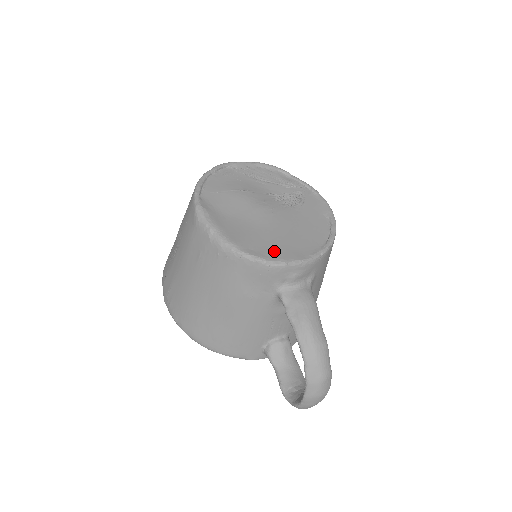
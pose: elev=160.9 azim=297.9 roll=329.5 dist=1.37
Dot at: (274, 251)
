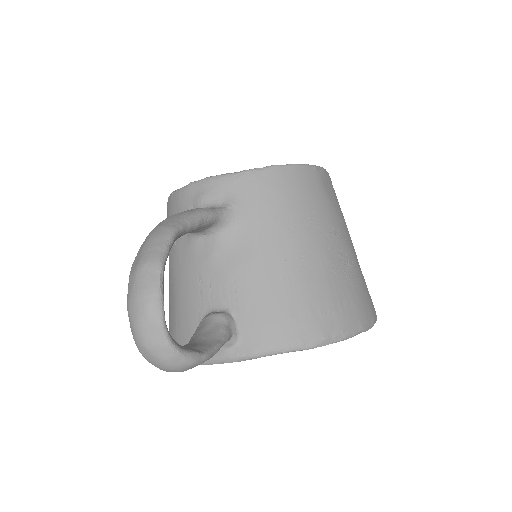
Dot at: occluded
